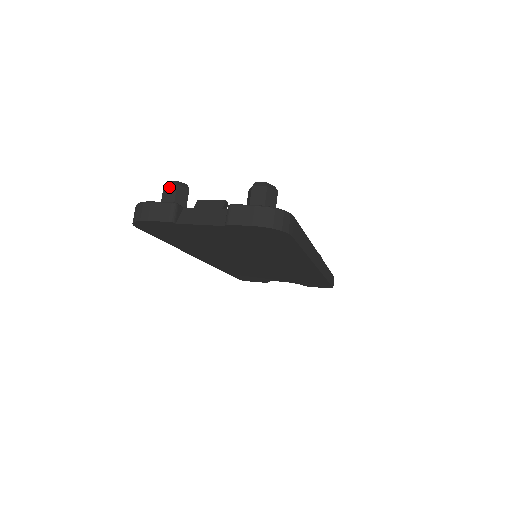
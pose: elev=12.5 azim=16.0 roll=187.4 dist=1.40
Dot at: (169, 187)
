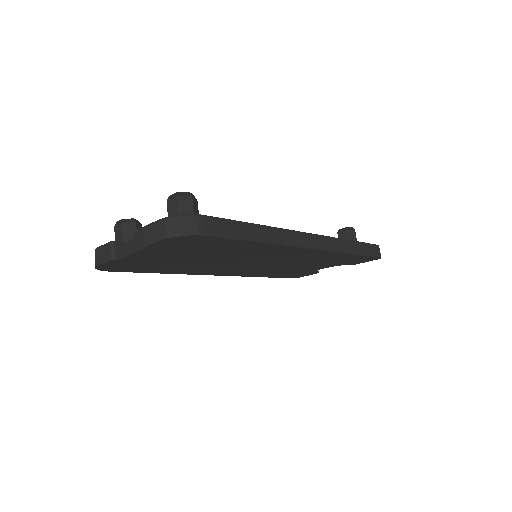
Dot at: (117, 227)
